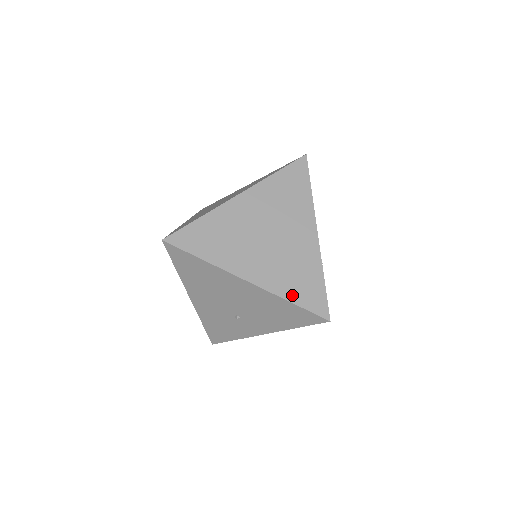
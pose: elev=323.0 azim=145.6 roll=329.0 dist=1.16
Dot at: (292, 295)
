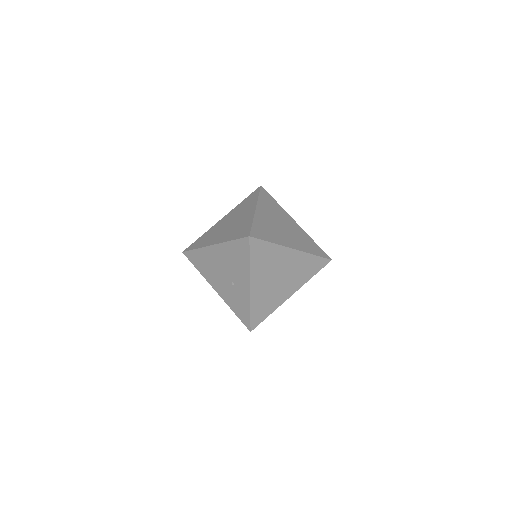
Dot at: (233, 238)
